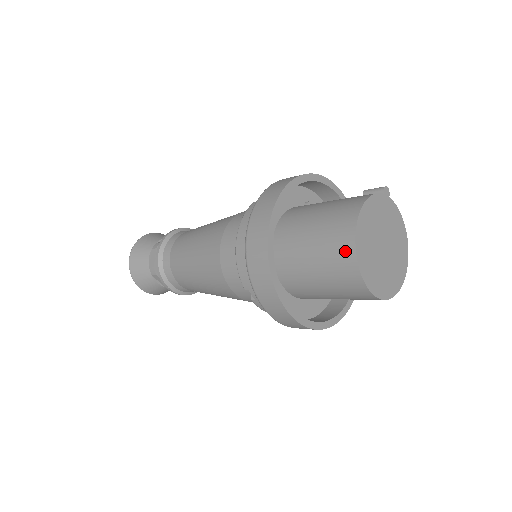
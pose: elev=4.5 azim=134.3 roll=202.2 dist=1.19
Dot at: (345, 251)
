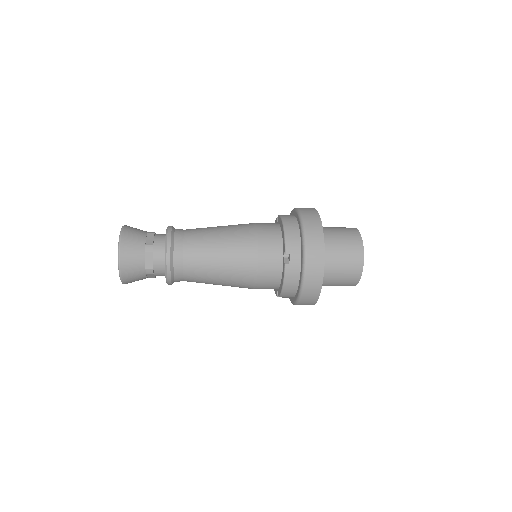
Dot at: (356, 241)
